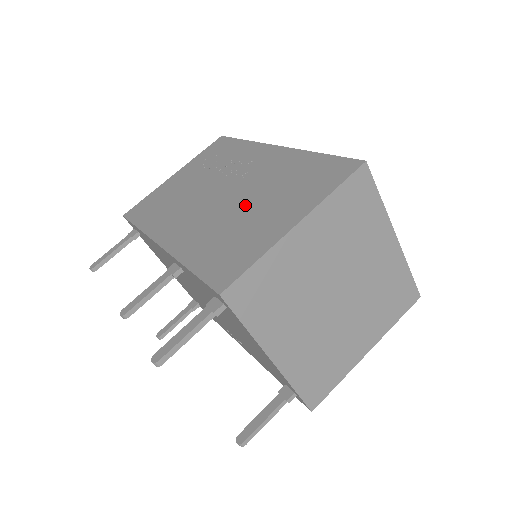
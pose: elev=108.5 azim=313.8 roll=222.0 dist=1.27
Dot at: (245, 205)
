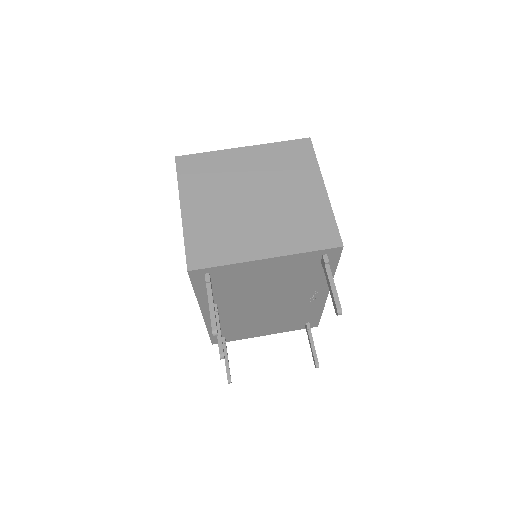
Dot at: occluded
